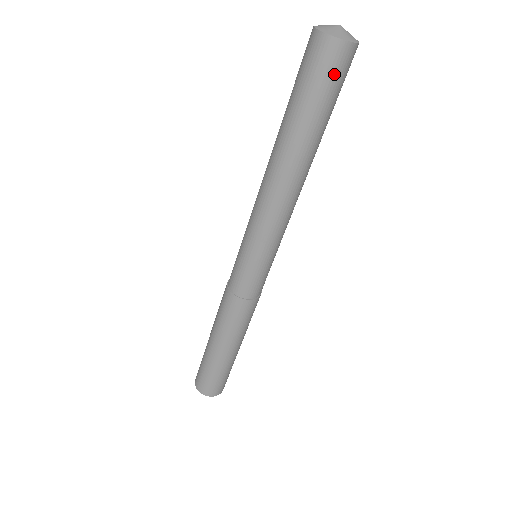
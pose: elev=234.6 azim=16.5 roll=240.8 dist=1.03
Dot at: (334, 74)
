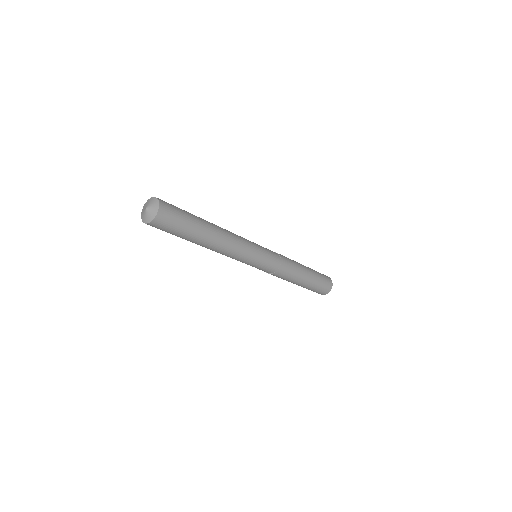
Dot at: (173, 217)
